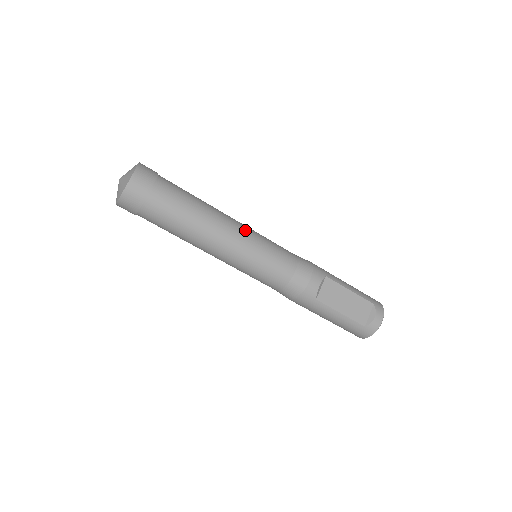
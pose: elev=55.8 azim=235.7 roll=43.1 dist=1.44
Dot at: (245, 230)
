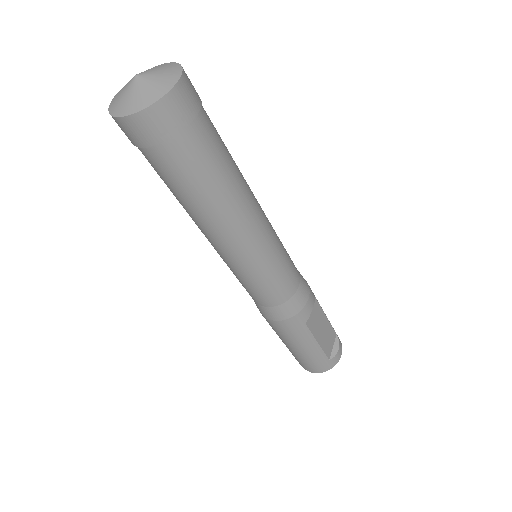
Dot at: (267, 218)
